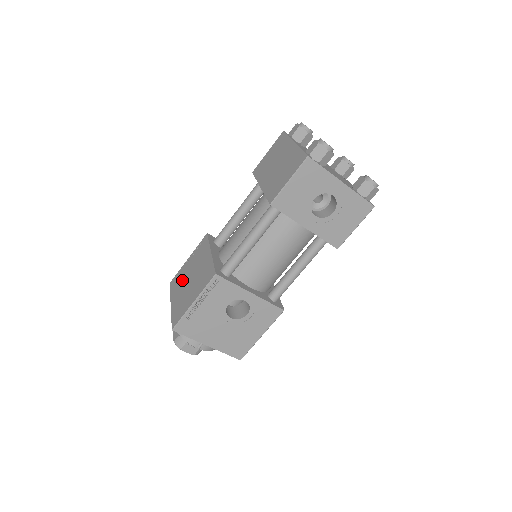
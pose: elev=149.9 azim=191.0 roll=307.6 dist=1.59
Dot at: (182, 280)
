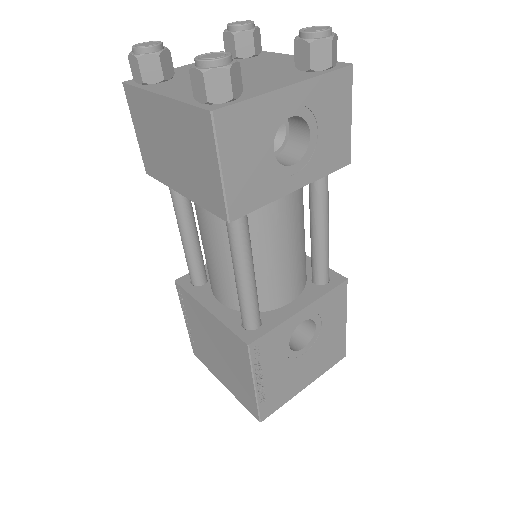
Dot at: (206, 352)
